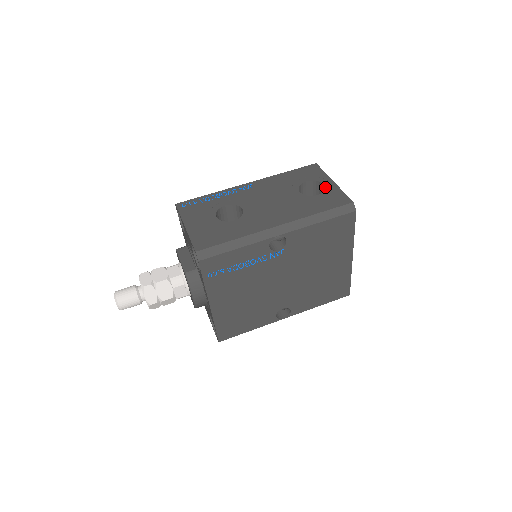
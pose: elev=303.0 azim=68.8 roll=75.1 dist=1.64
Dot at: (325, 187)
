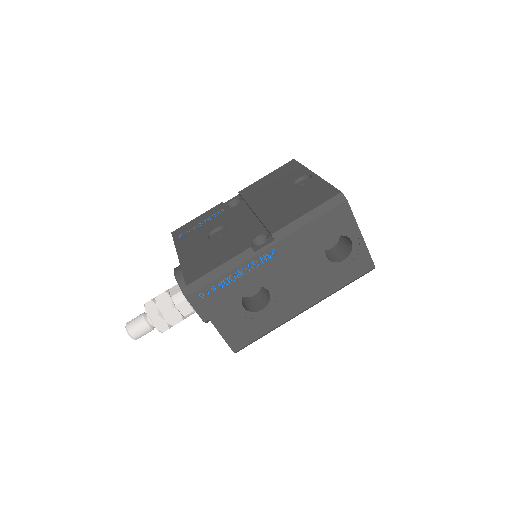
Dot at: (352, 246)
